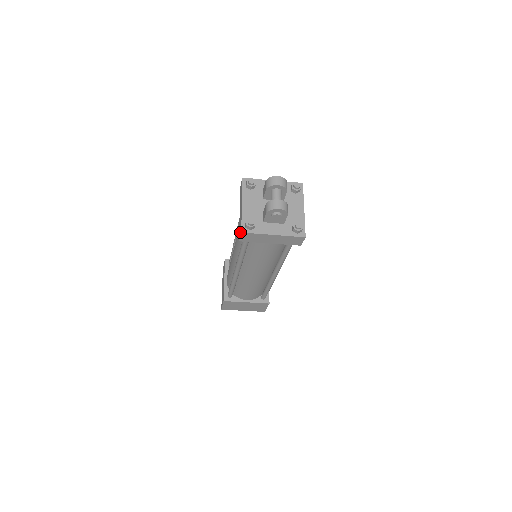
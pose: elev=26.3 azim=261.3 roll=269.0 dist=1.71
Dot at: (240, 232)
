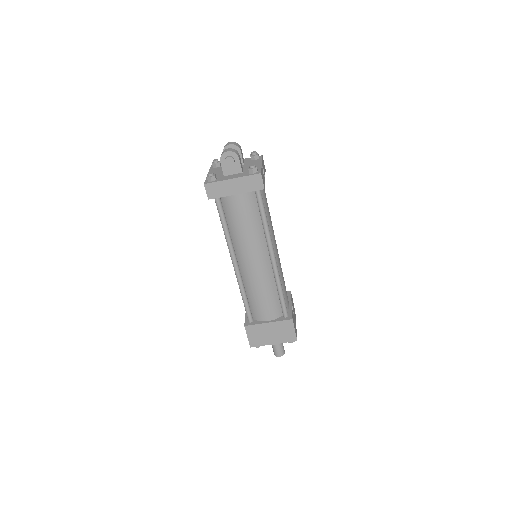
Dot at: (205, 188)
